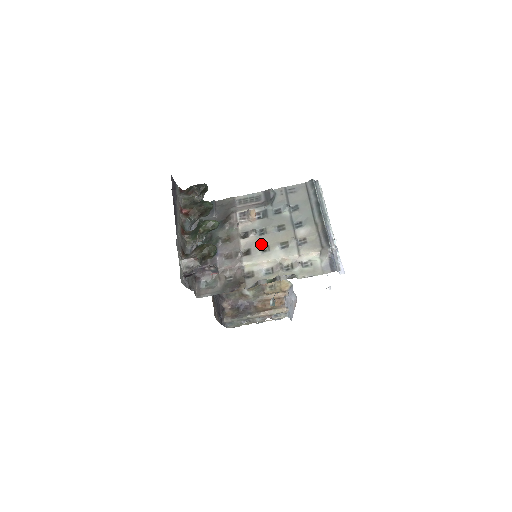
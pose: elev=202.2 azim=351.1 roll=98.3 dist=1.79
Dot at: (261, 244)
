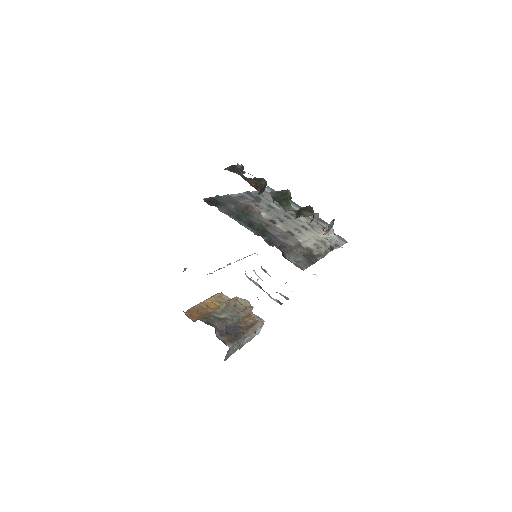
Dot at: (292, 227)
